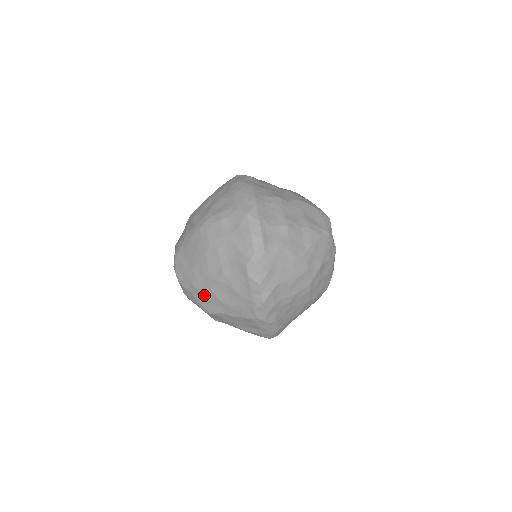
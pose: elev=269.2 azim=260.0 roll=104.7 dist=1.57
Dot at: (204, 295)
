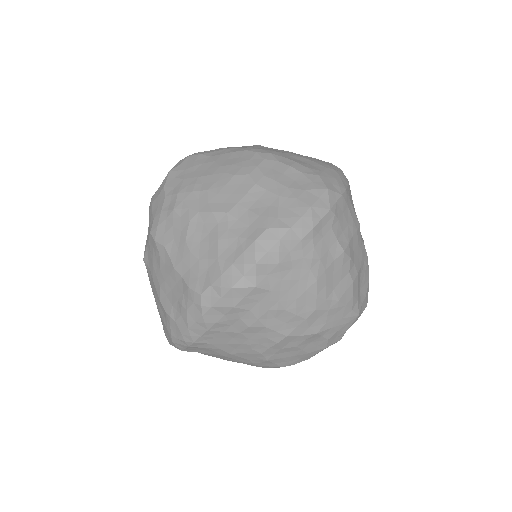
Dot at: (176, 213)
